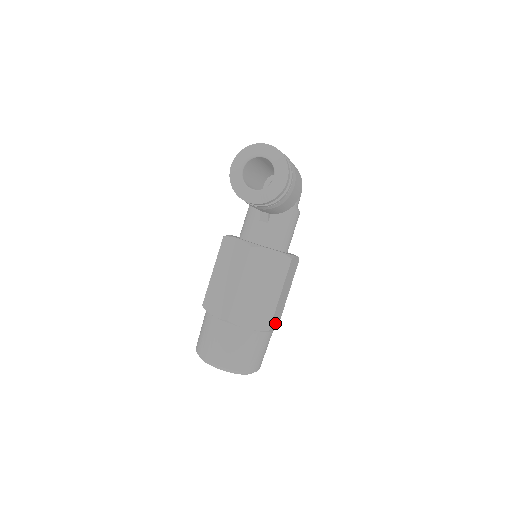
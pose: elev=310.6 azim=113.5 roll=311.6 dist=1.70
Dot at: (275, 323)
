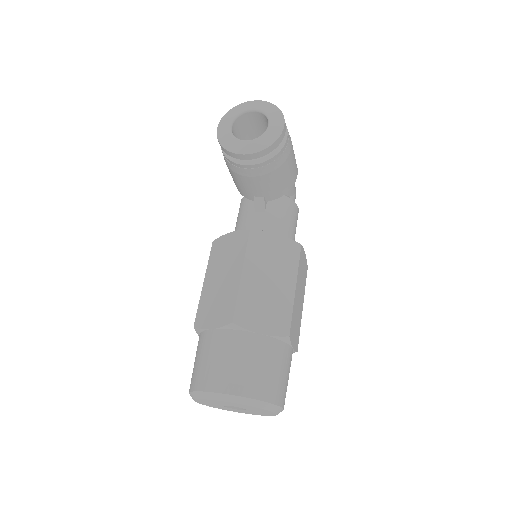
Dot at: (294, 338)
